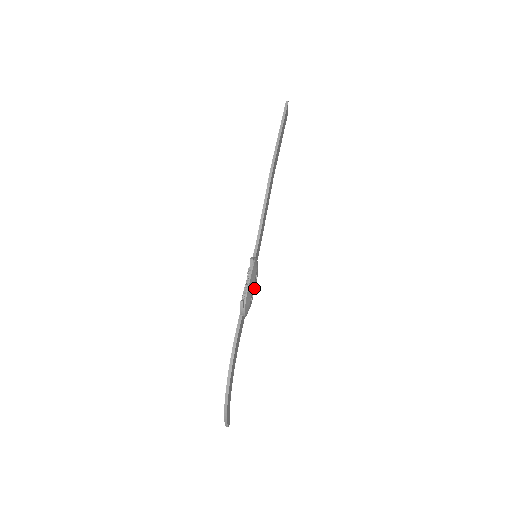
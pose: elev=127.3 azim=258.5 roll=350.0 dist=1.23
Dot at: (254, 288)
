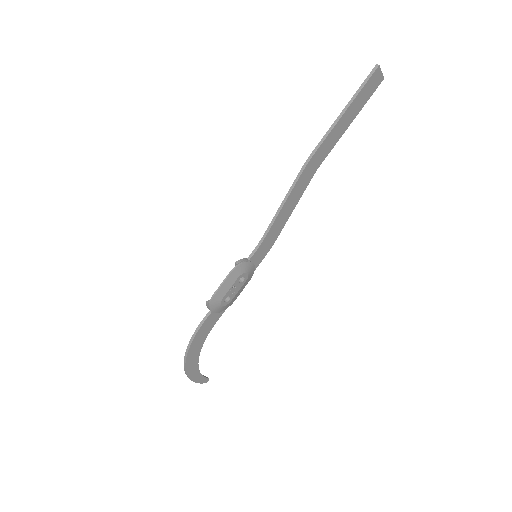
Dot at: (237, 289)
